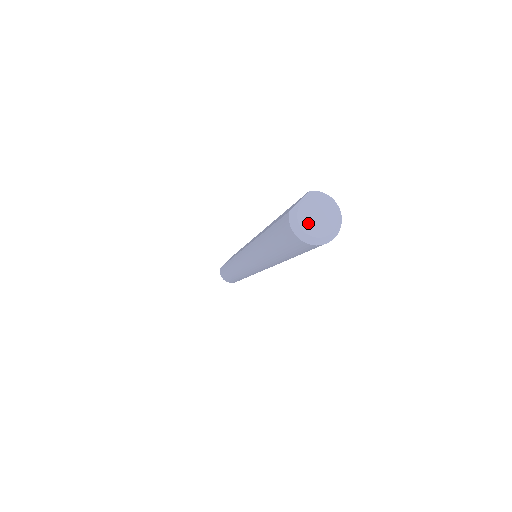
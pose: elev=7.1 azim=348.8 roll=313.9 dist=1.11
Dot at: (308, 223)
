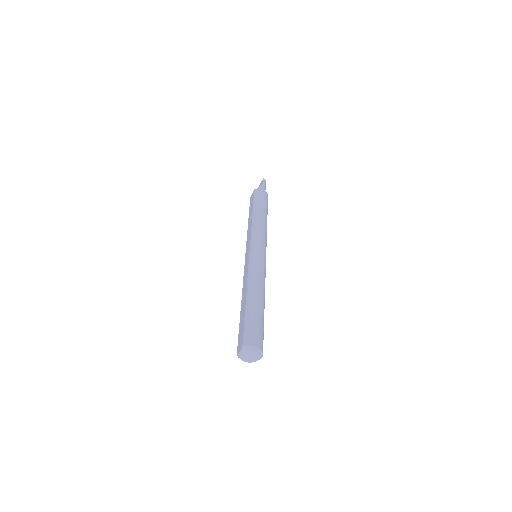
Dot at: (246, 359)
